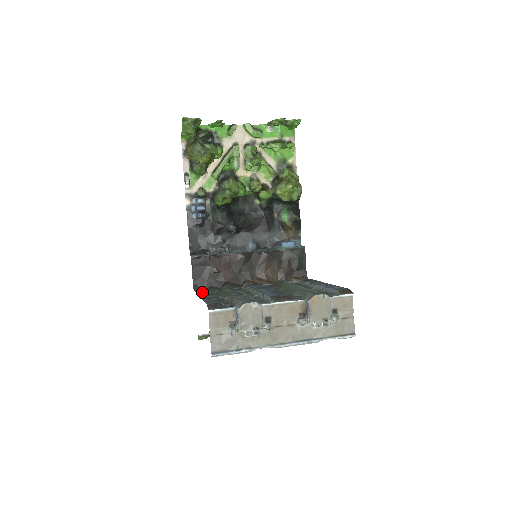
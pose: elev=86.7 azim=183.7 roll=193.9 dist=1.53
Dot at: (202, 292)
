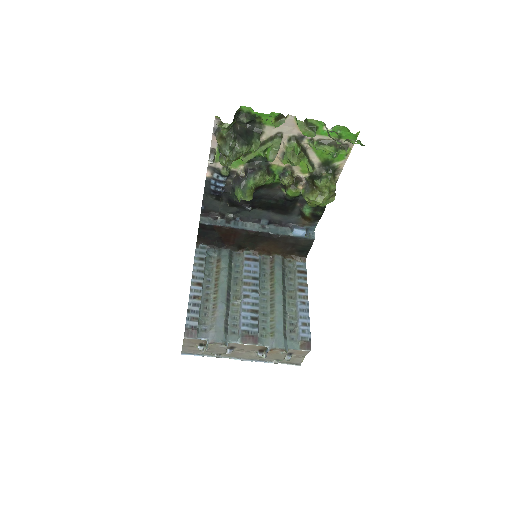
Dot at: (199, 265)
